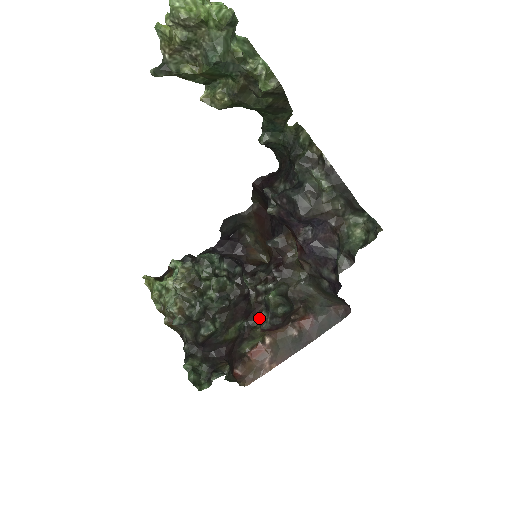
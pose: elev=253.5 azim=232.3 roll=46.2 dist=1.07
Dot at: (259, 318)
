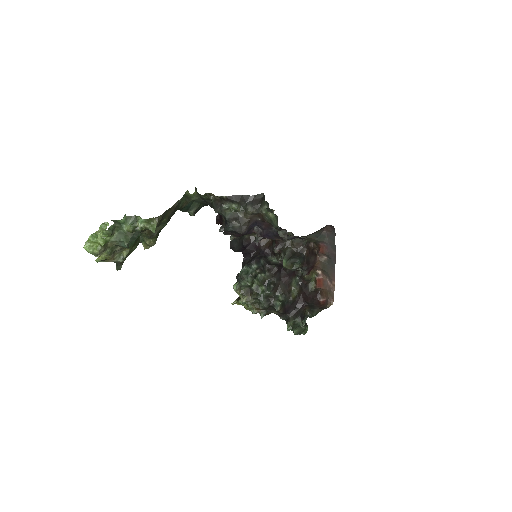
Dot at: occluded
